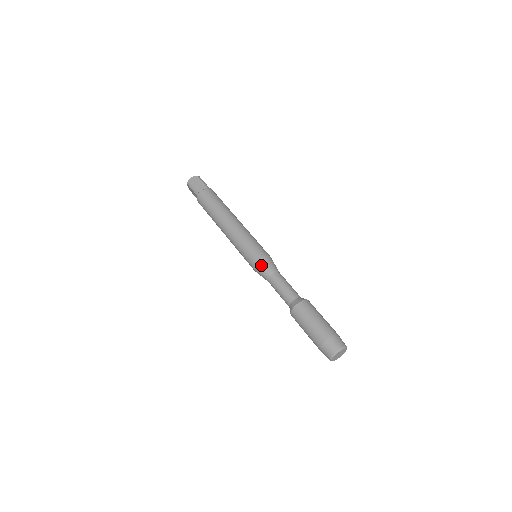
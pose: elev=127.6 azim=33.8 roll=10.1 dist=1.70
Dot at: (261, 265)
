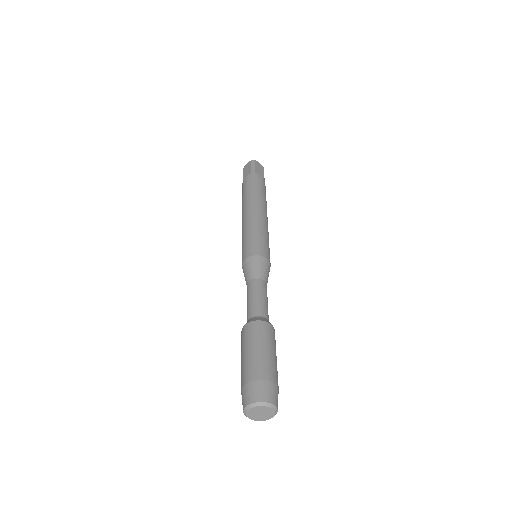
Dot at: (243, 269)
